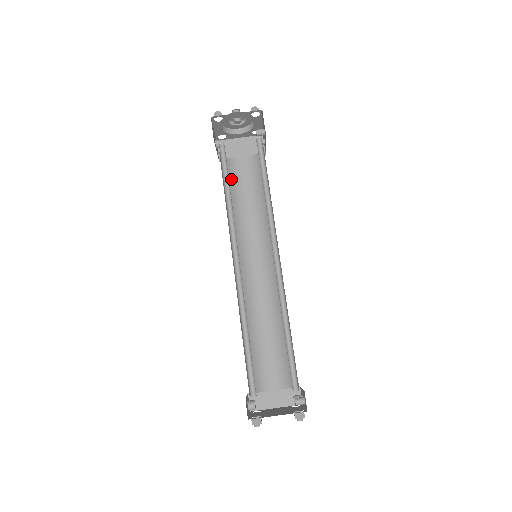
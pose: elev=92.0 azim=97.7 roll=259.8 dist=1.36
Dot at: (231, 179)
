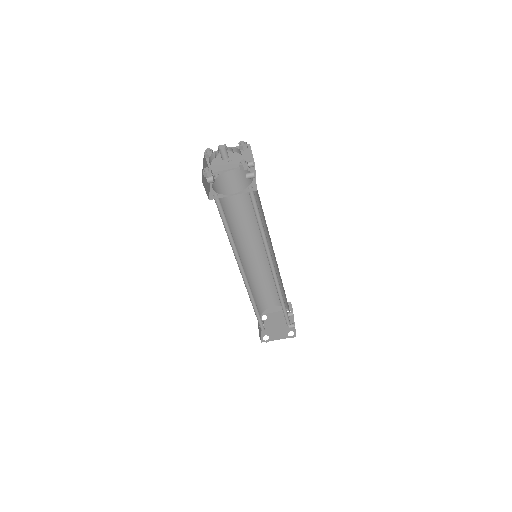
Dot at: (225, 193)
